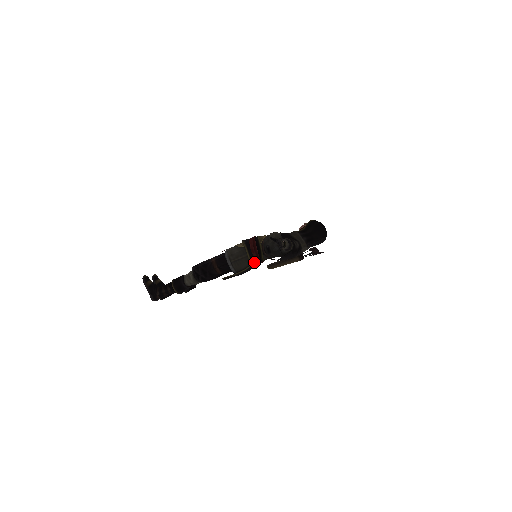
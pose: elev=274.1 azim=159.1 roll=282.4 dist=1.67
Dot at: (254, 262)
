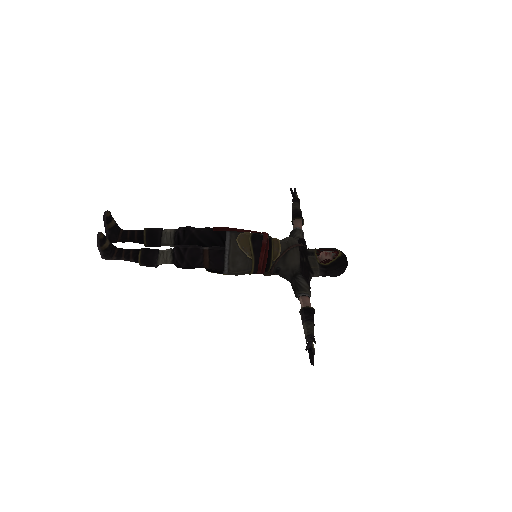
Dot at: occluded
